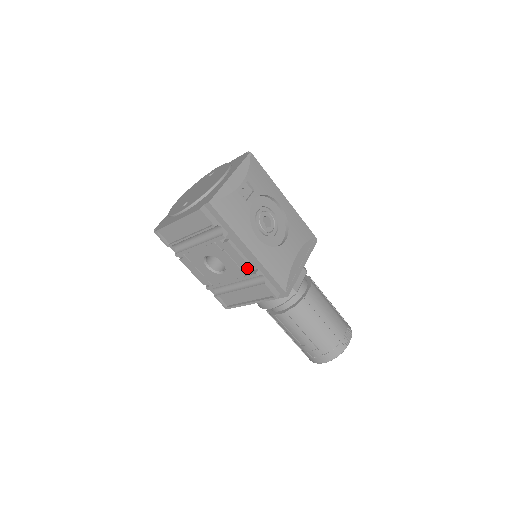
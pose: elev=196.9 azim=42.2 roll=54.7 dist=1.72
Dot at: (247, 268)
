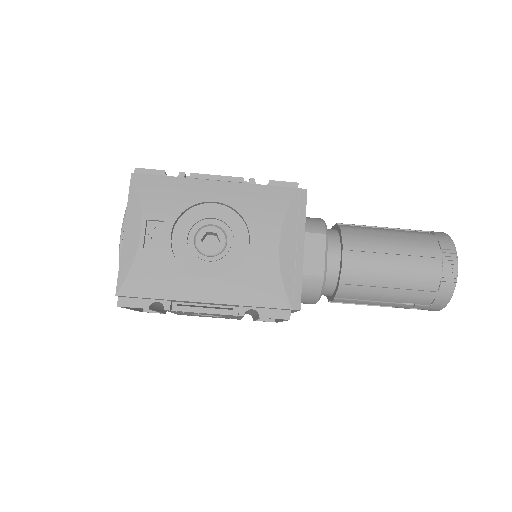
Dot at: (226, 315)
